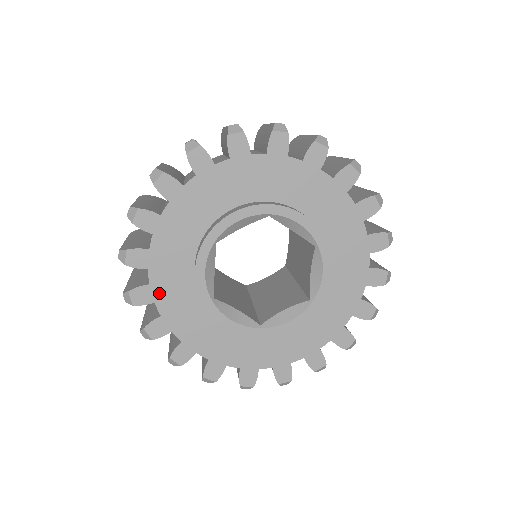
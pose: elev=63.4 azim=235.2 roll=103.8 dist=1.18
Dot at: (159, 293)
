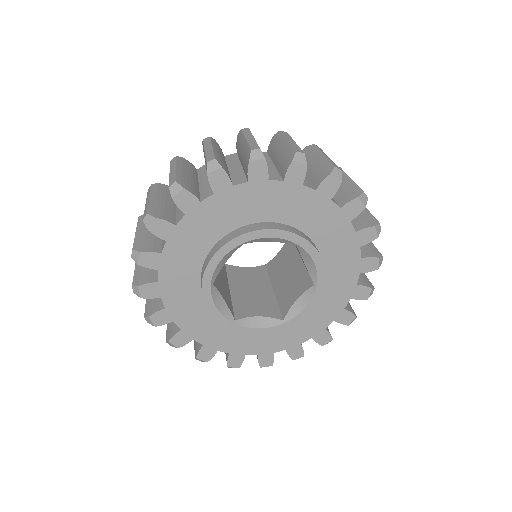
Dot at: (192, 332)
